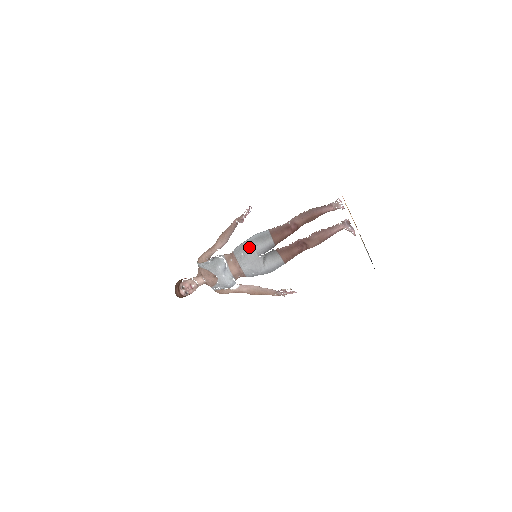
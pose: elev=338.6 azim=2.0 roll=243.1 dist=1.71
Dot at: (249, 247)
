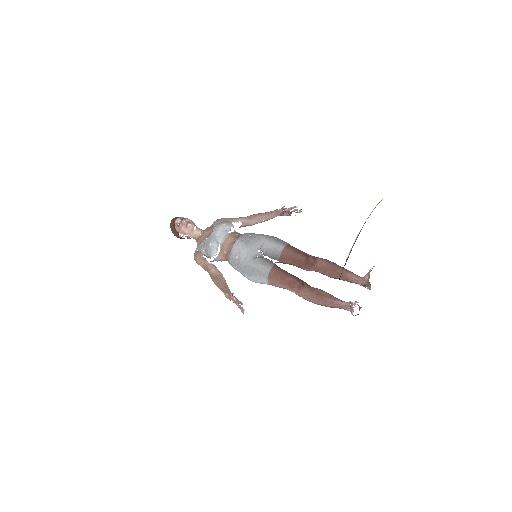
Dot at: (262, 236)
